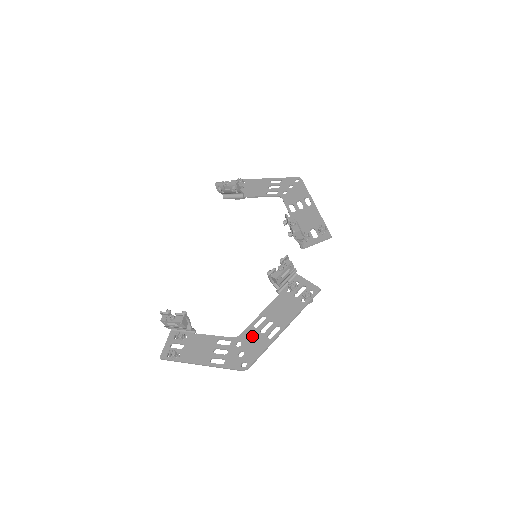
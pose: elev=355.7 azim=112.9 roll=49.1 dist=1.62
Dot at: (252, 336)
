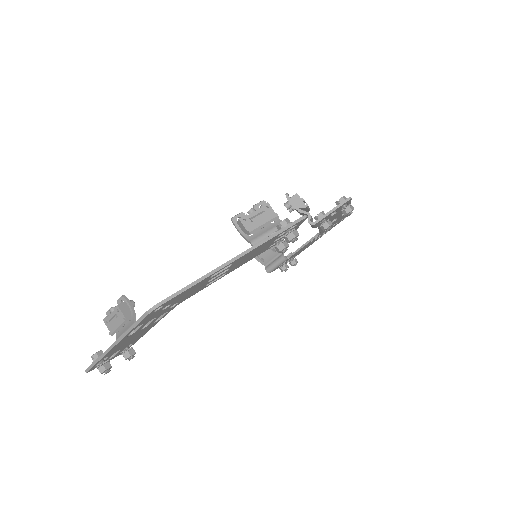
Dot at: occluded
